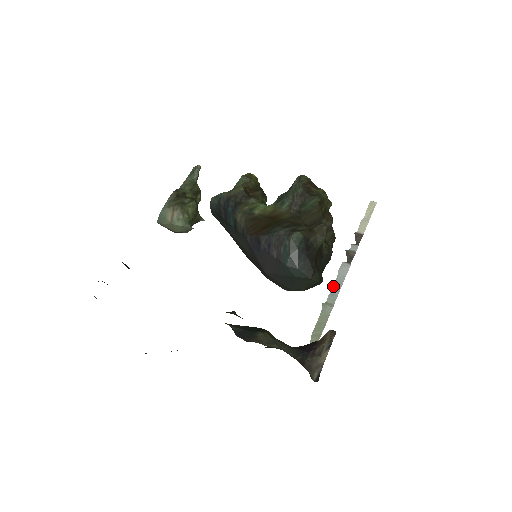
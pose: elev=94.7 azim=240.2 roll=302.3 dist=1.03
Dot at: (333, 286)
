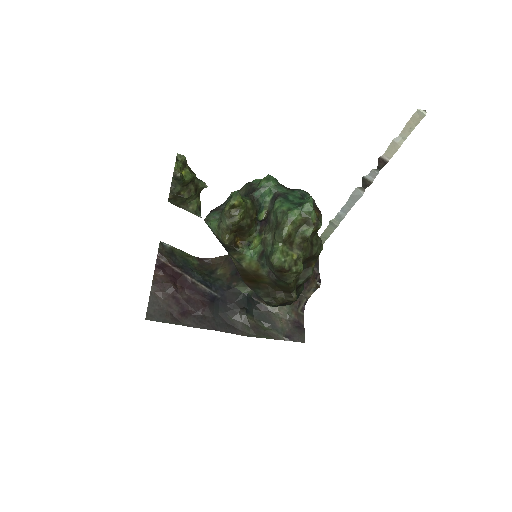
Dot at: (342, 208)
